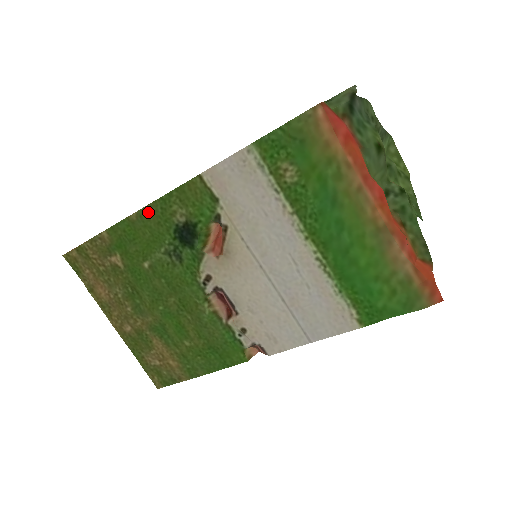
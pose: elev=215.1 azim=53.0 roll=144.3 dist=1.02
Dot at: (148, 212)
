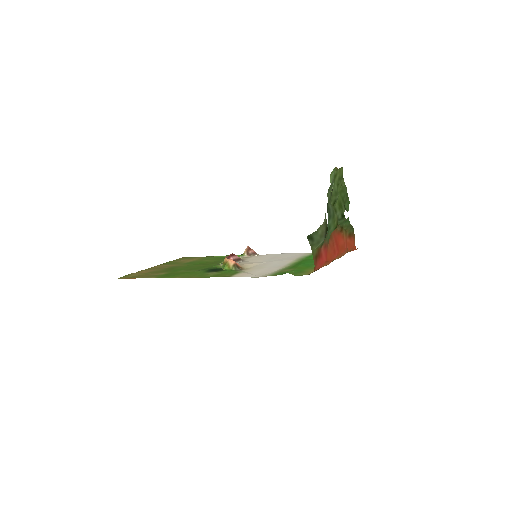
Dot at: (189, 277)
